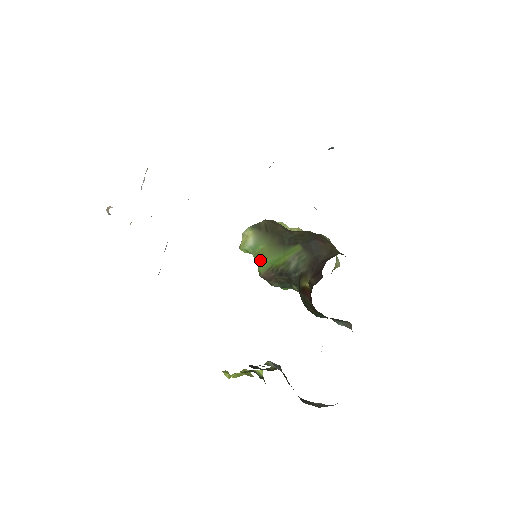
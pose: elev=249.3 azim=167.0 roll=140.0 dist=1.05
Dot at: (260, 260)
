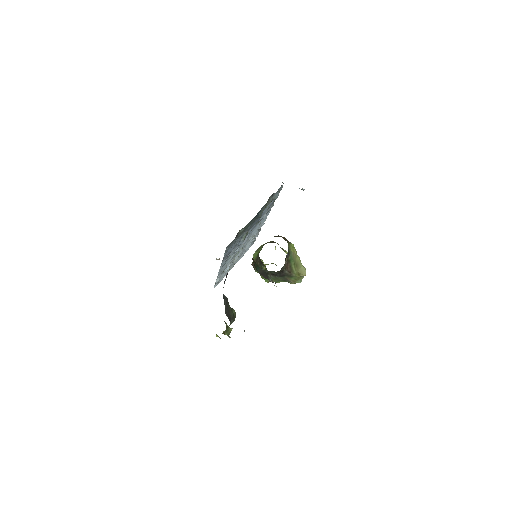
Dot at: (254, 254)
